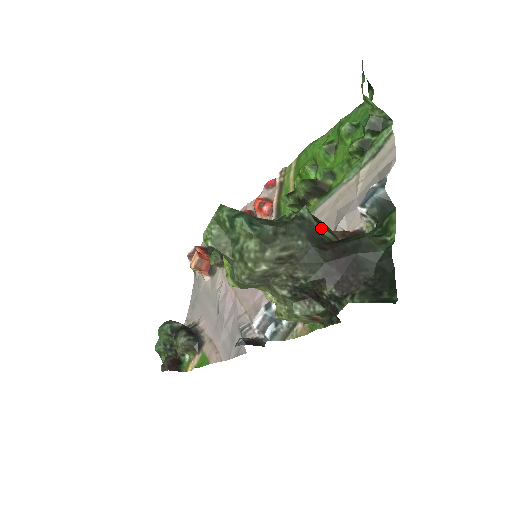
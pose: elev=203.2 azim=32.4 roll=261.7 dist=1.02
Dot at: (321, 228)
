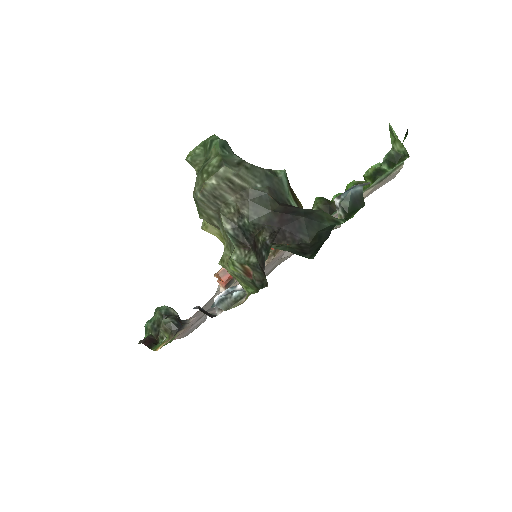
Dot at: (292, 199)
